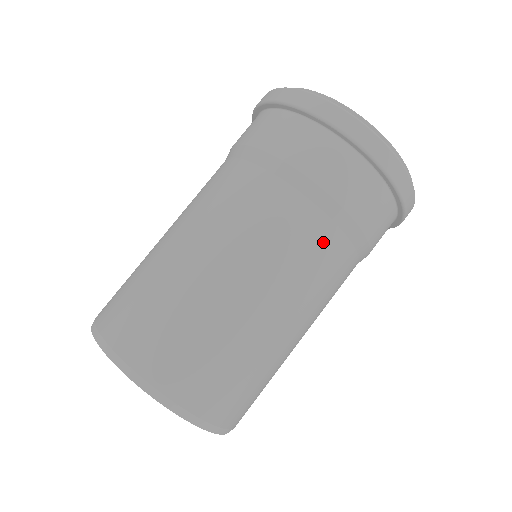
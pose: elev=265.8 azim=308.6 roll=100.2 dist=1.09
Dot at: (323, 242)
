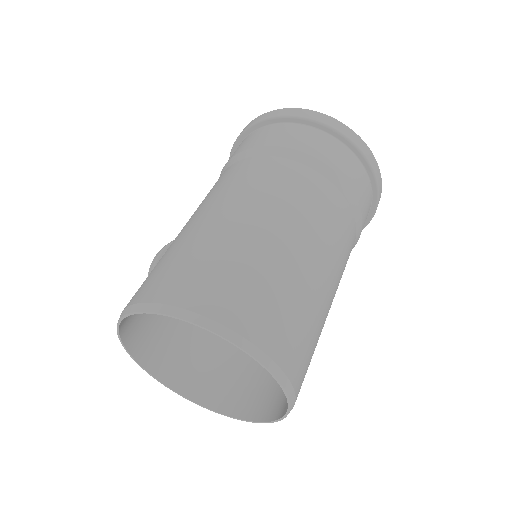
Dot at: (348, 226)
